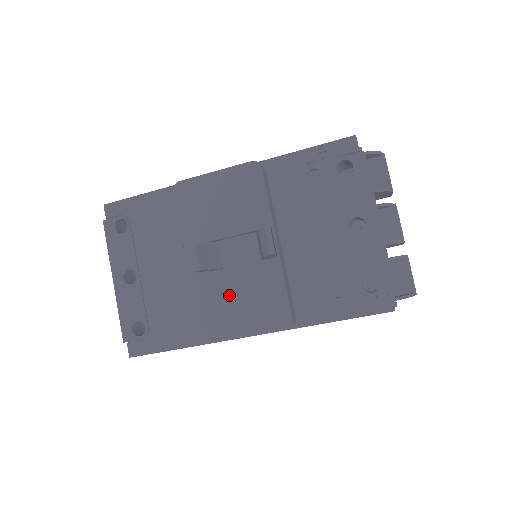
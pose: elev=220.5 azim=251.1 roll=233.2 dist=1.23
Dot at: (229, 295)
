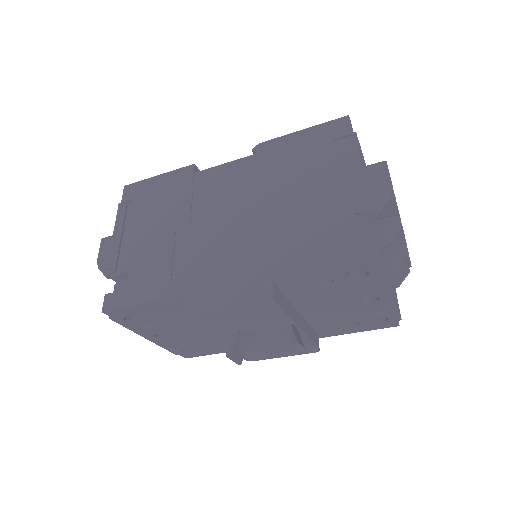
Dot at: (263, 348)
